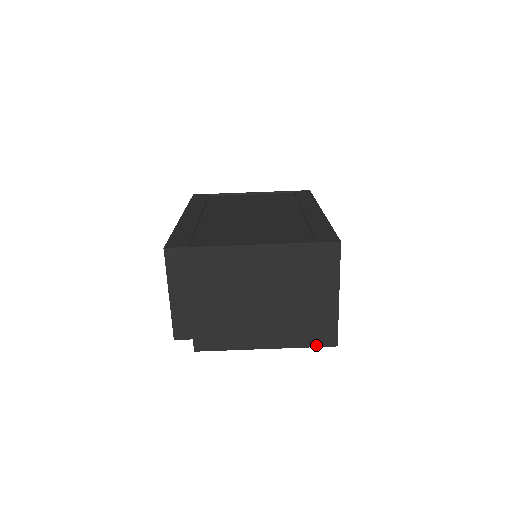
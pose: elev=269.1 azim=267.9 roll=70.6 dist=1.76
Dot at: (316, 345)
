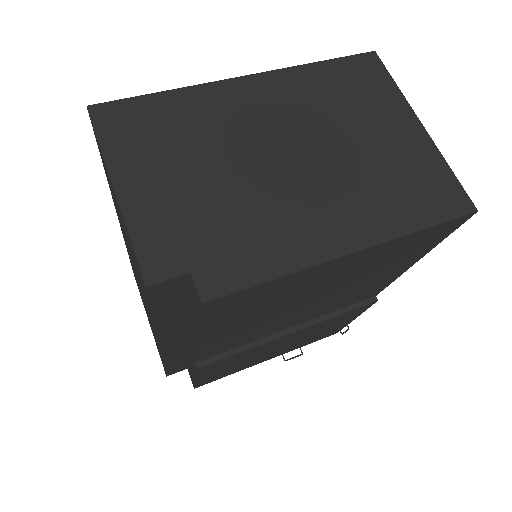
Dot at: (441, 219)
